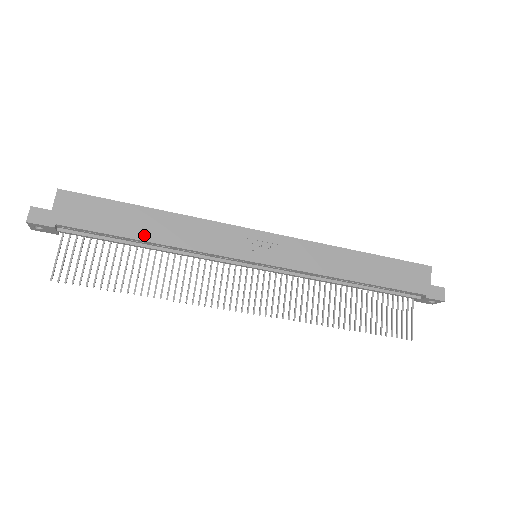
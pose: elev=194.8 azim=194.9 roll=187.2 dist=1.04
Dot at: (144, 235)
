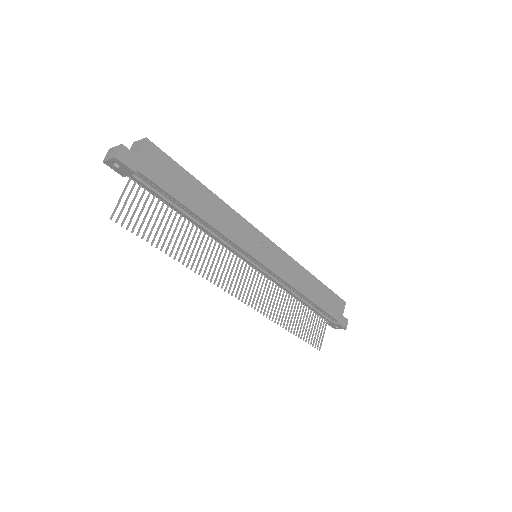
Dot at: (198, 209)
